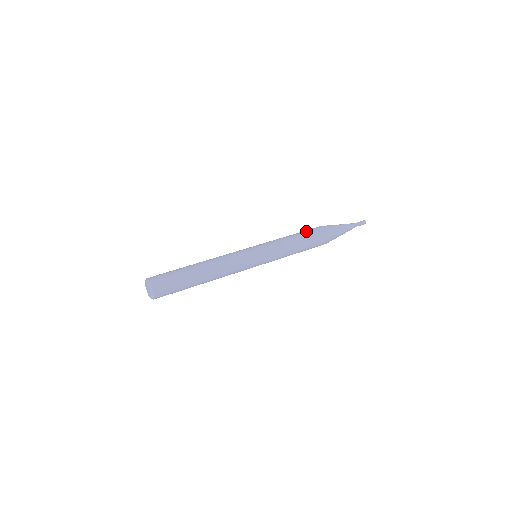
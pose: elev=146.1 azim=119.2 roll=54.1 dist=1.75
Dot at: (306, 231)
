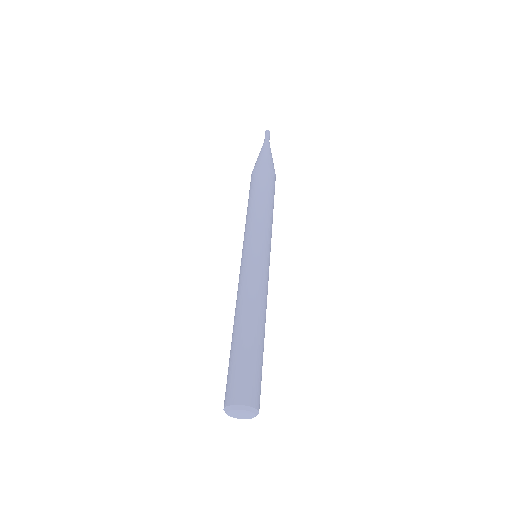
Dot at: (263, 185)
